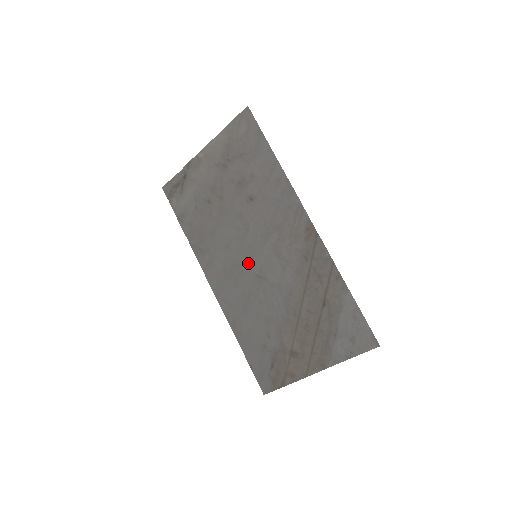
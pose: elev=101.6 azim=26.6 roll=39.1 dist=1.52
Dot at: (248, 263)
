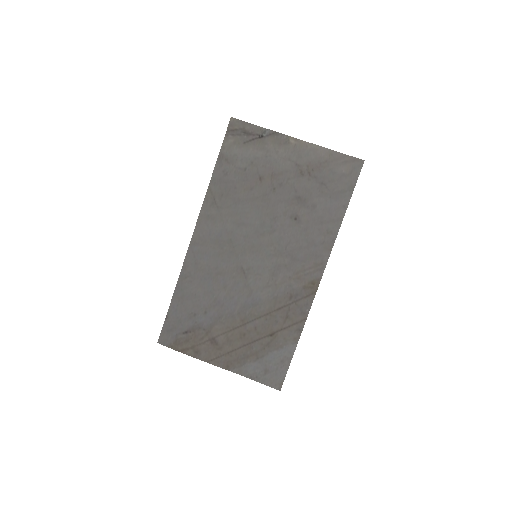
Dot at: (244, 253)
